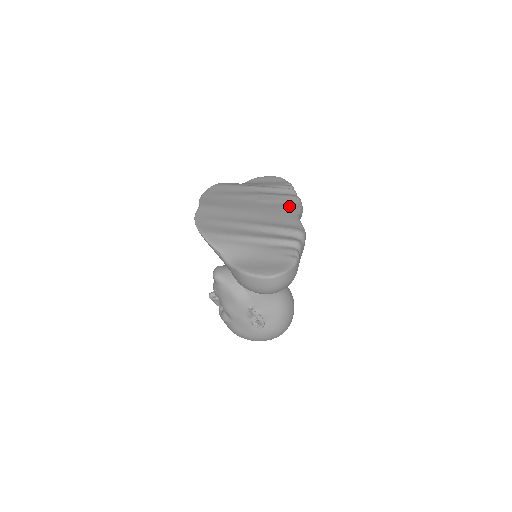
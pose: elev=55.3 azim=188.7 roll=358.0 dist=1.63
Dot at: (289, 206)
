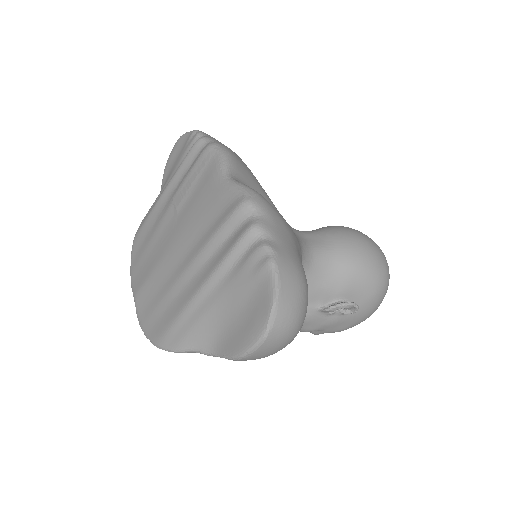
Dot at: (208, 175)
